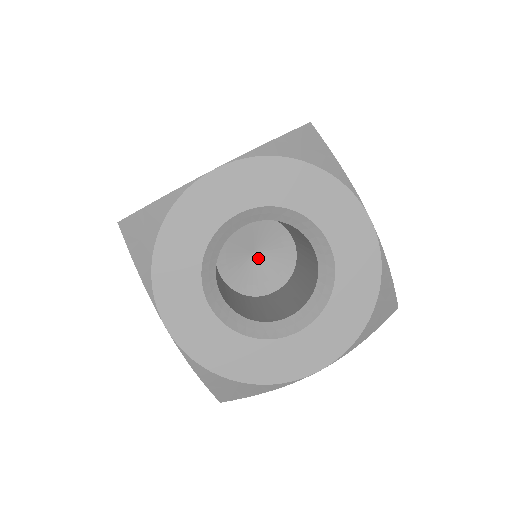
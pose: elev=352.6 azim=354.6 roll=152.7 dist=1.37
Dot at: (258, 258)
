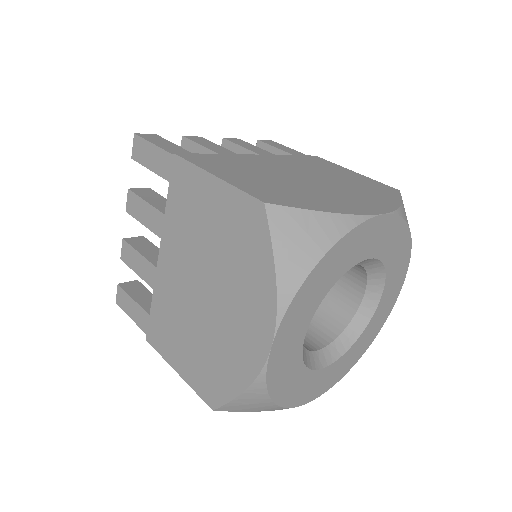
Dot at: occluded
